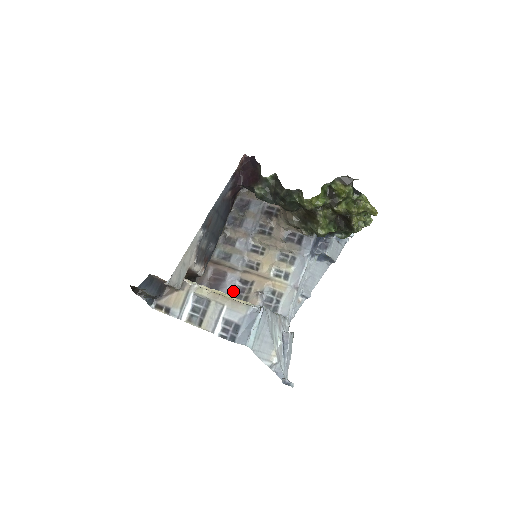
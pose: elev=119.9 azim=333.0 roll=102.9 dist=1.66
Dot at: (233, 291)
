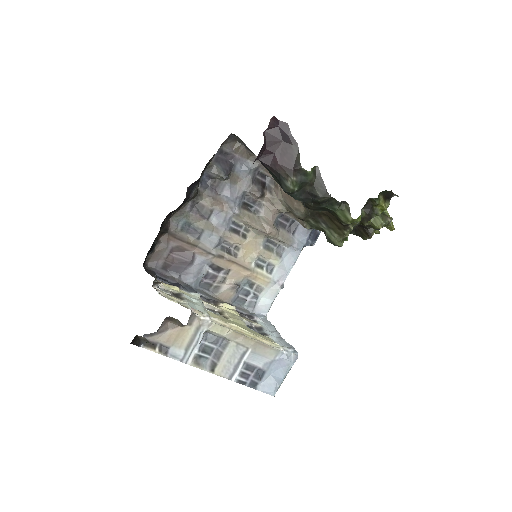
Dot at: (200, 278)
